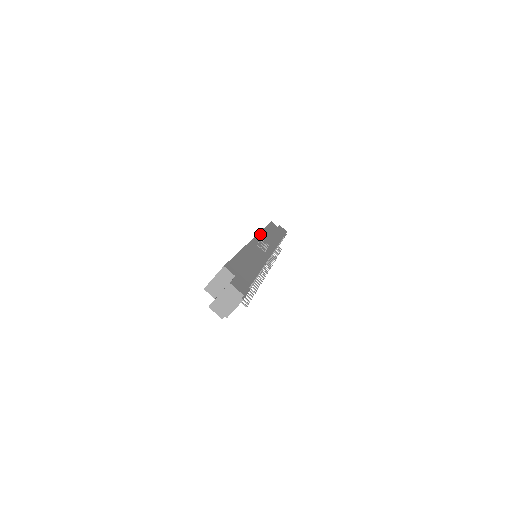
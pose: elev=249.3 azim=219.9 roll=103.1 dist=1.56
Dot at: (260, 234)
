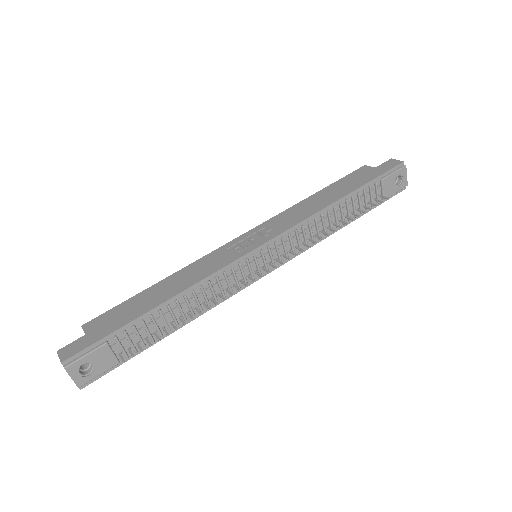
Dot at: (274, 218)
